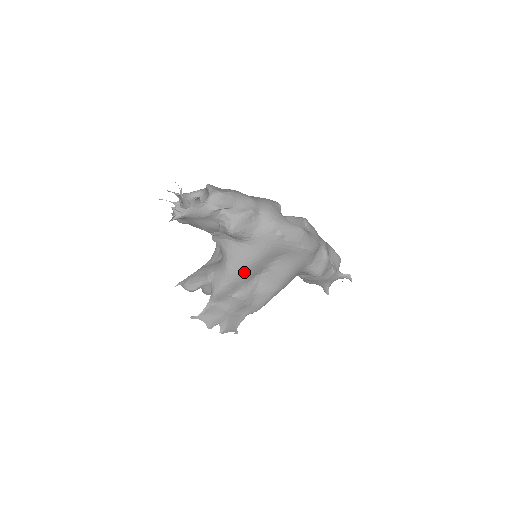
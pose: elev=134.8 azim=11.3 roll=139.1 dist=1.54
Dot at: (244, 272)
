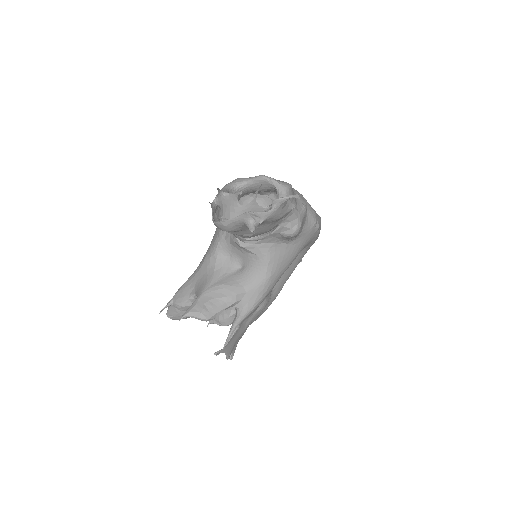
Dot at: (279, 278)
